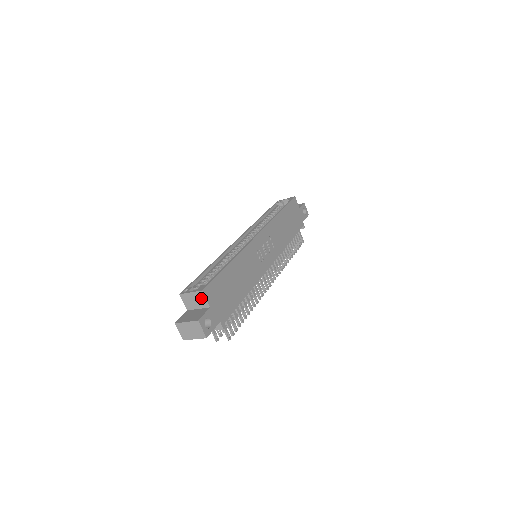
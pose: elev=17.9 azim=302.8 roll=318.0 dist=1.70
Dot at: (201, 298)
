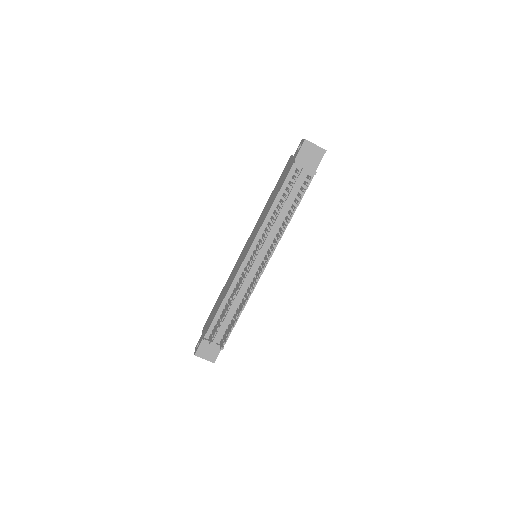
Dot at: occluded
